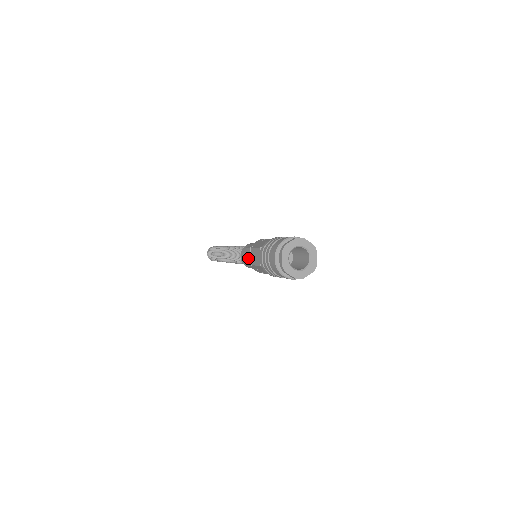
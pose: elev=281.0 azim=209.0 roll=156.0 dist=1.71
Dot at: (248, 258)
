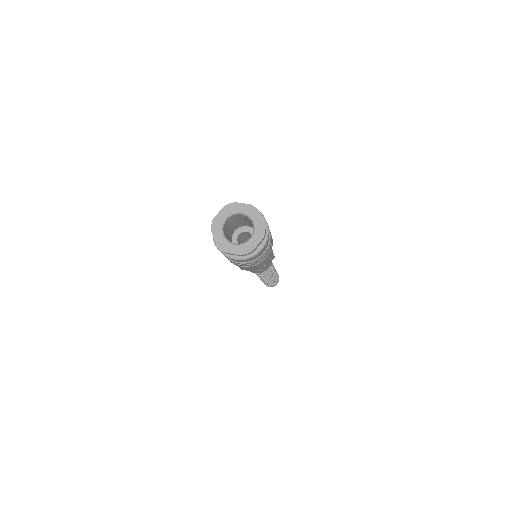
Dot at: occluded
